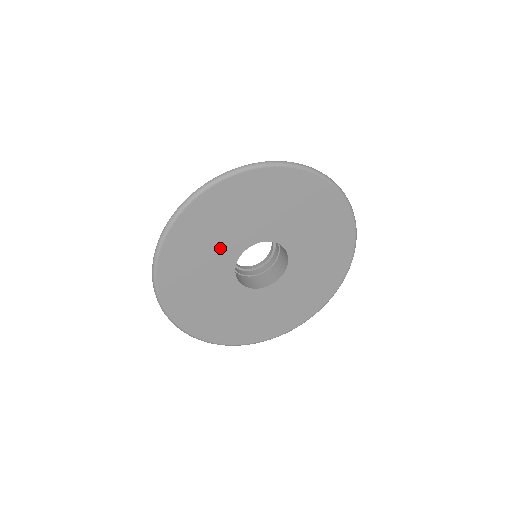
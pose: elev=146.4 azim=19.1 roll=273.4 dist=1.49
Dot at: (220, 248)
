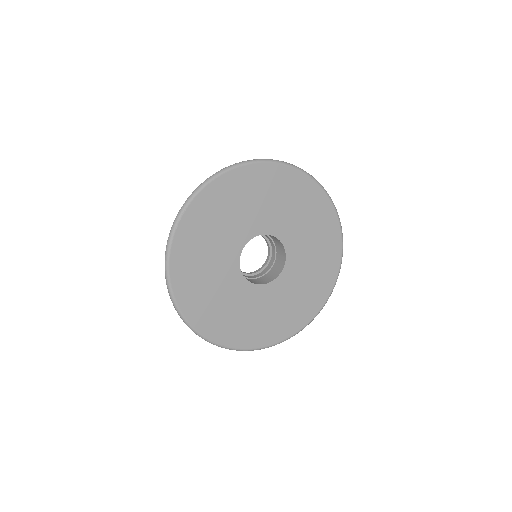
Dot at: (236, 225)
